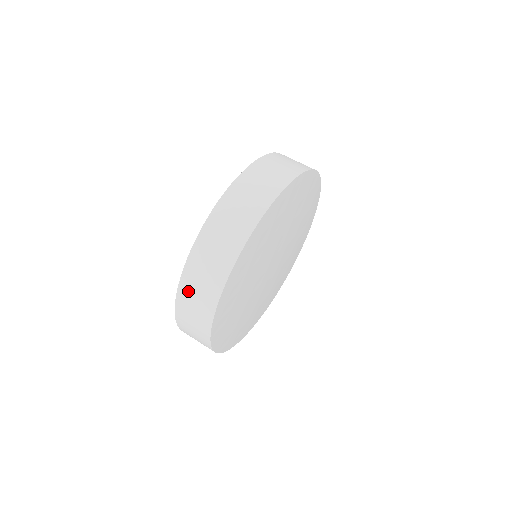
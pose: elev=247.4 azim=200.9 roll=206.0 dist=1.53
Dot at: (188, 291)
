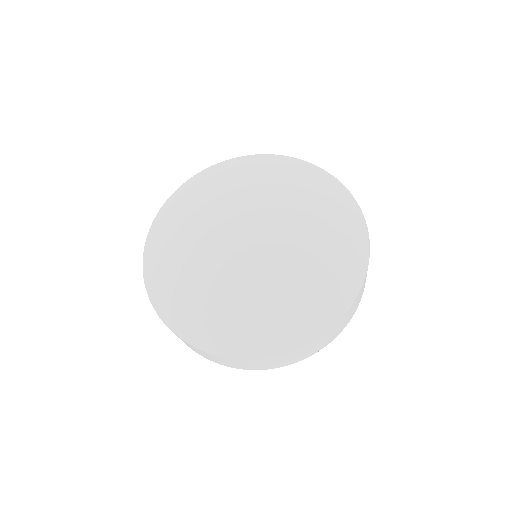
Dot at: (239, 362)
